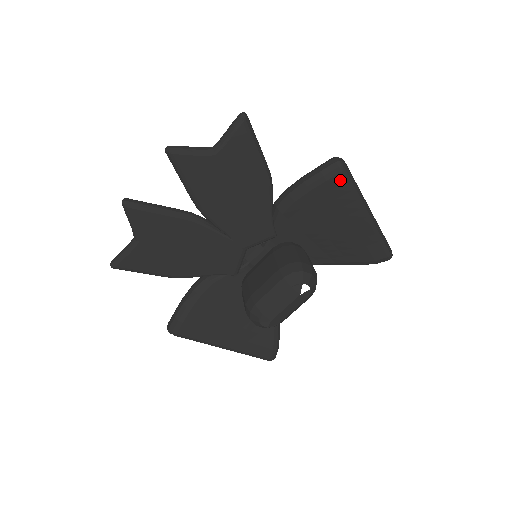
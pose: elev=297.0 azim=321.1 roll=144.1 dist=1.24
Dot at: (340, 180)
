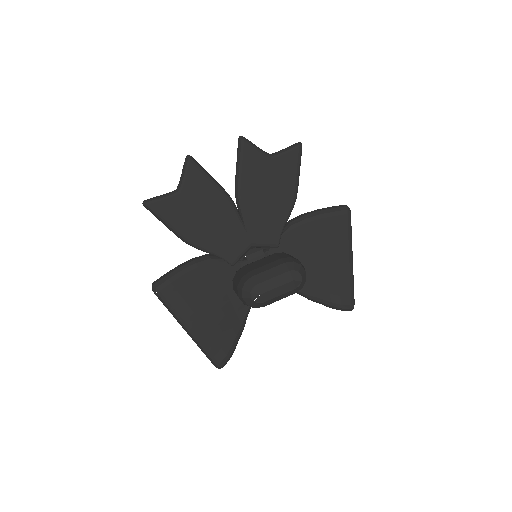
Dot at: (344, 220)
